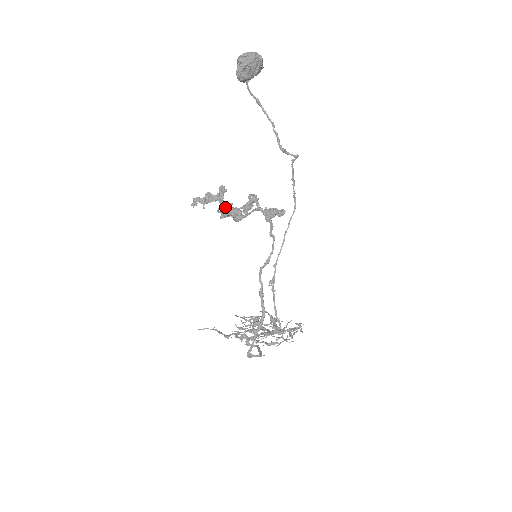
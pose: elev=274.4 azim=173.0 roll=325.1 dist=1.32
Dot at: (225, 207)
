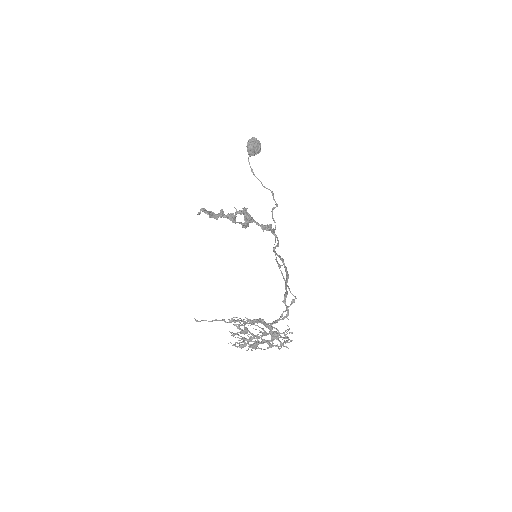
Dot at: (233, 214)
